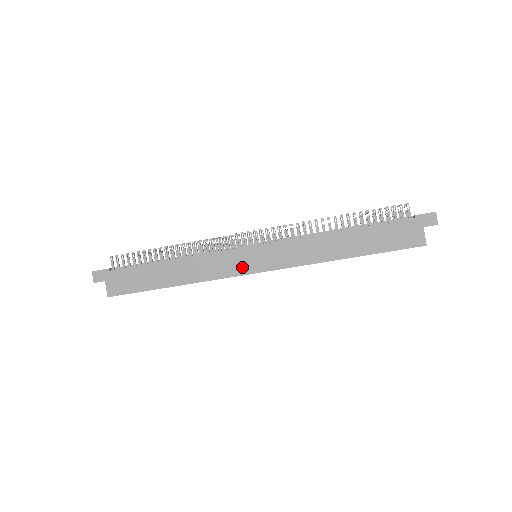
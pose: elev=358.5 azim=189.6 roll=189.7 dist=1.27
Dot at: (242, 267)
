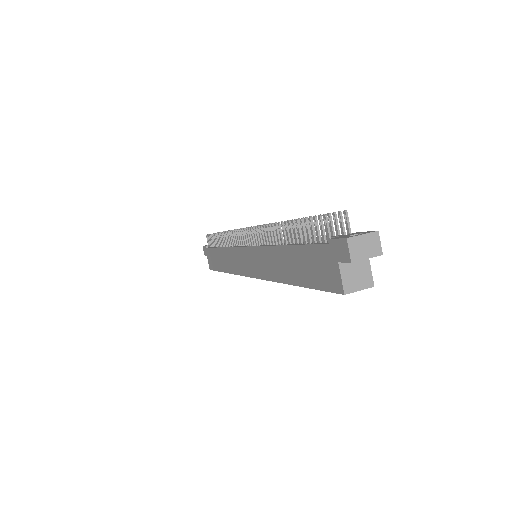
Dot at: (243, 267)
